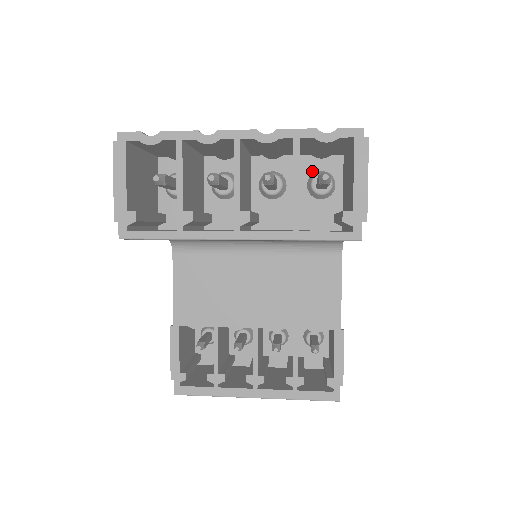
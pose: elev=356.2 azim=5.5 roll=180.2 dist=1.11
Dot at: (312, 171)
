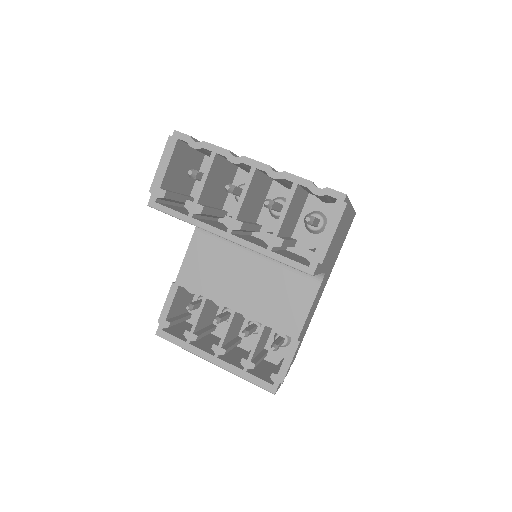
Dot at: (313, 209)
